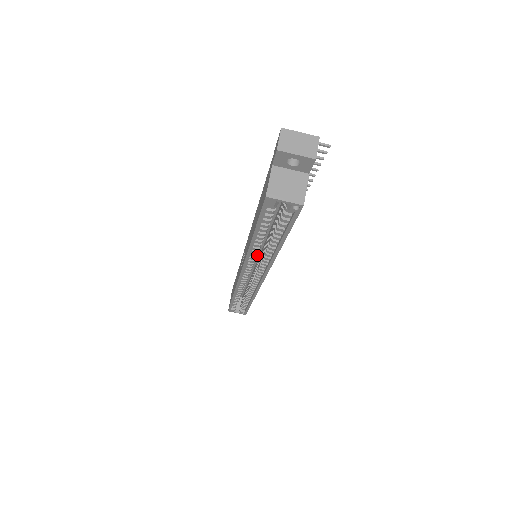
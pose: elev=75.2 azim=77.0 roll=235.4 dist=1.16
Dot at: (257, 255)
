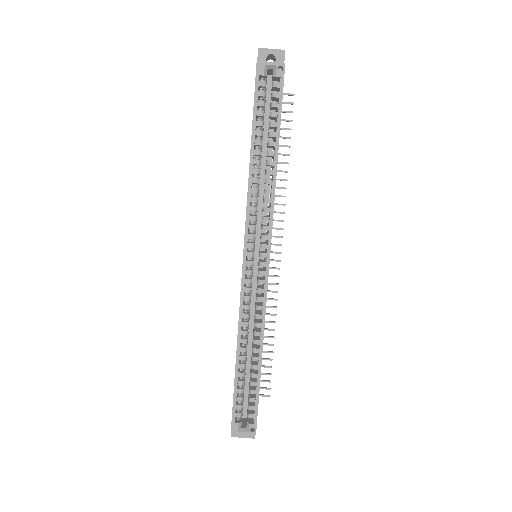
Dot at: (257, 250)
